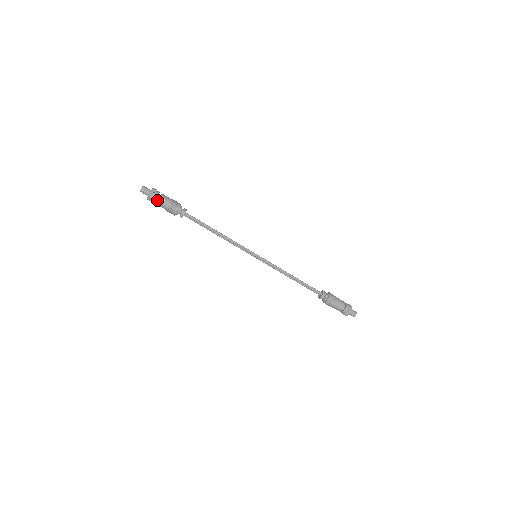
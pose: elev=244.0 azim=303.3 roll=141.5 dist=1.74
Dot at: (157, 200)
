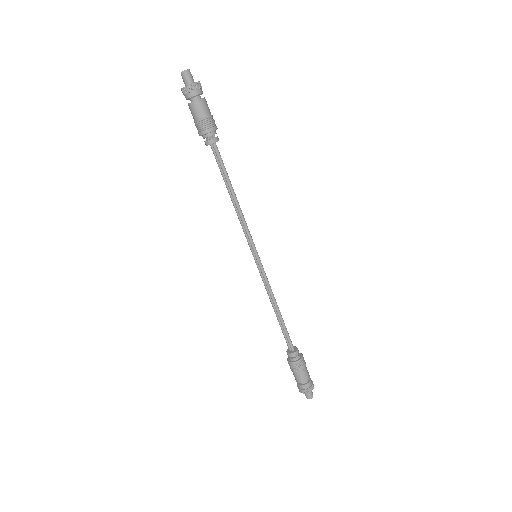
Dot at: (193, 100)
